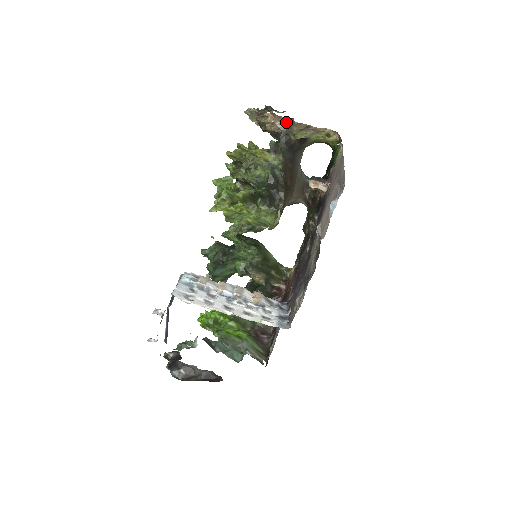
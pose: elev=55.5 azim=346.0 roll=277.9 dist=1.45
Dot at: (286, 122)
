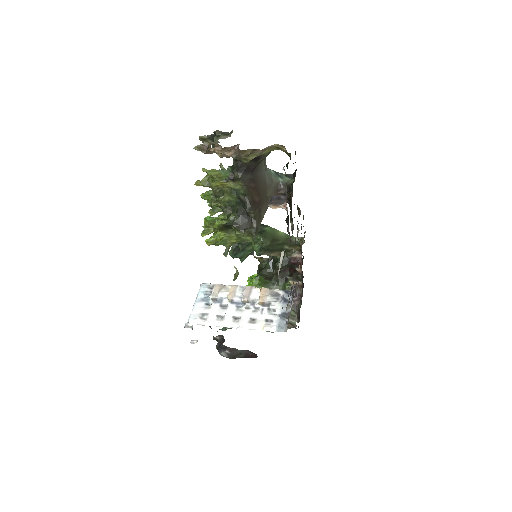
Dot at: (233, 150)
